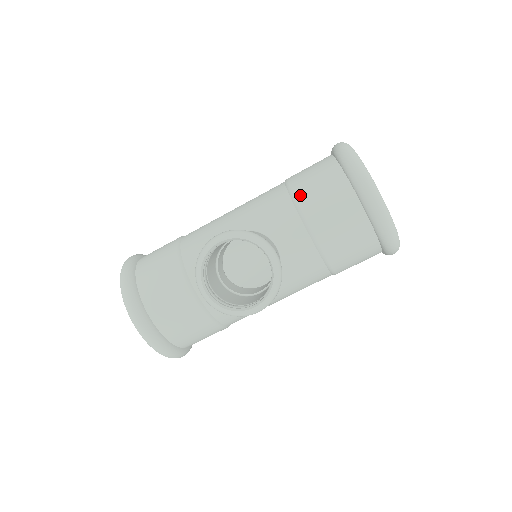
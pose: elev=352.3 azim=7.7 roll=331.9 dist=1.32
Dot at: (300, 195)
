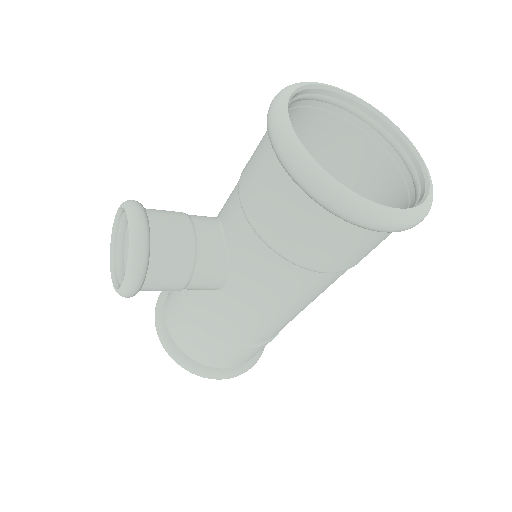
Dot at: occluded
